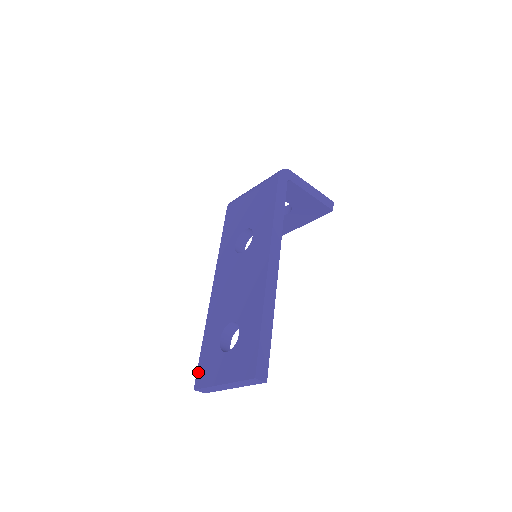
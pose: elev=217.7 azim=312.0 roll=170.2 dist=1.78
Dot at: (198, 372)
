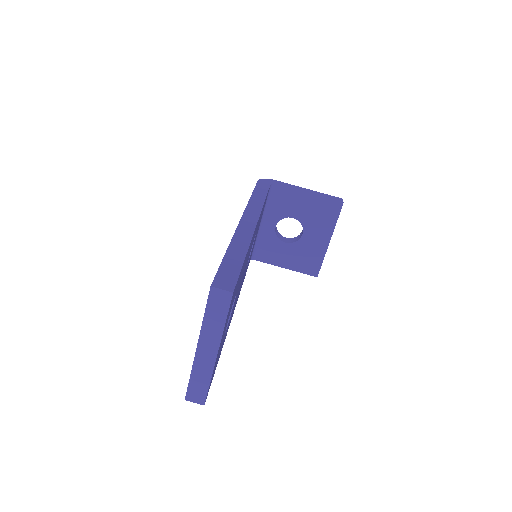
Dot at: occluded
